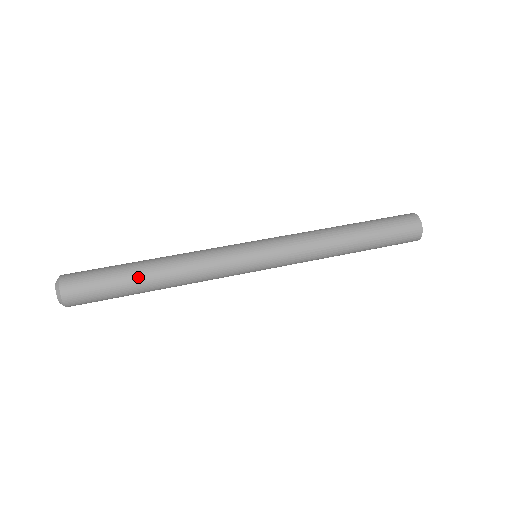
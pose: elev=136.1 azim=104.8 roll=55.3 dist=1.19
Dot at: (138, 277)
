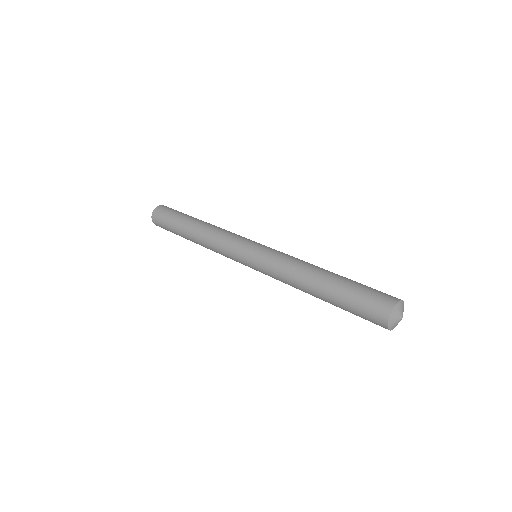
Dot at: (183, 233)
